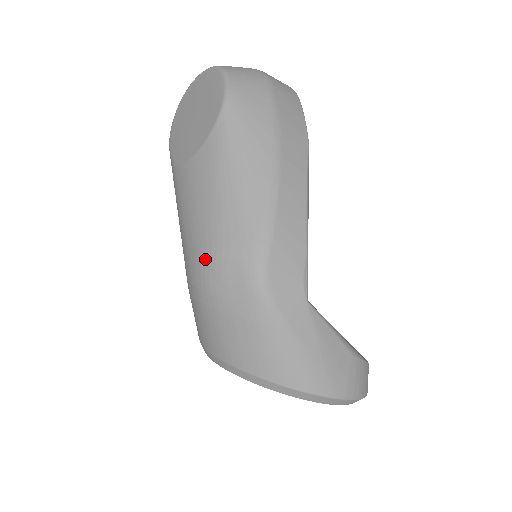
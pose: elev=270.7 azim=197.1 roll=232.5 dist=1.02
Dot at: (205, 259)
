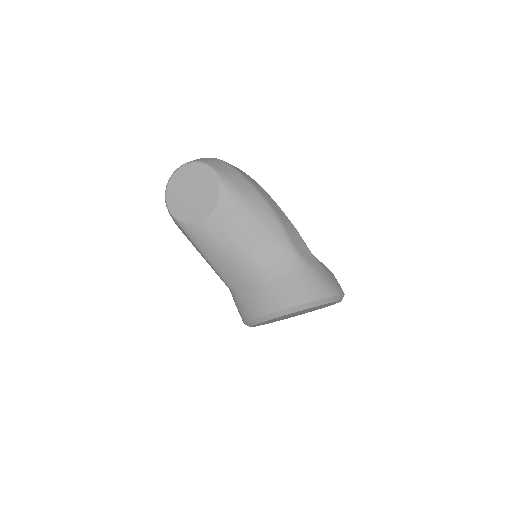
Dot at: (258, 256)
